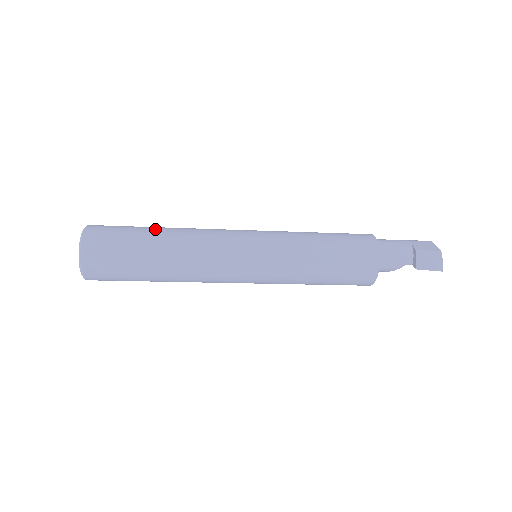
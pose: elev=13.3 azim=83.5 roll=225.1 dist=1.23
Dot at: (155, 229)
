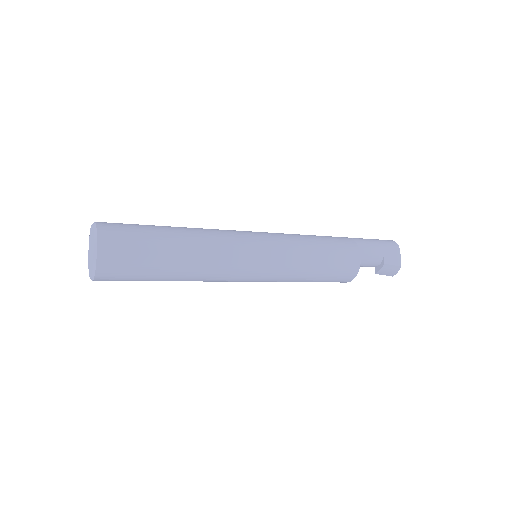
Dot at: (171, 248)
